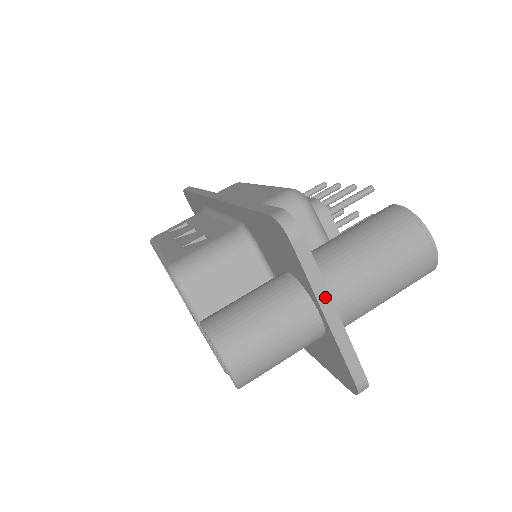
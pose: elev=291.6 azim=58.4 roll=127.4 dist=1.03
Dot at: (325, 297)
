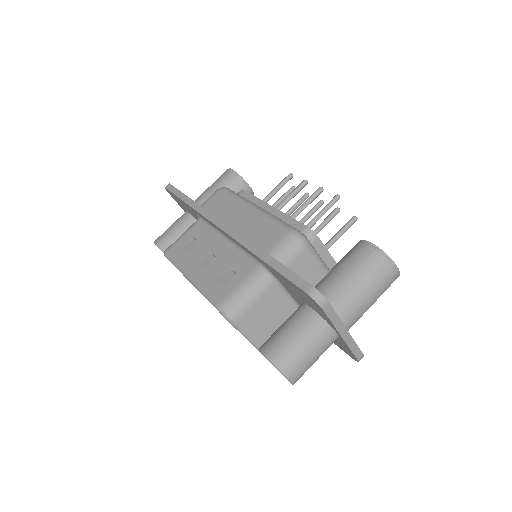
Dot at: (341, 327)
